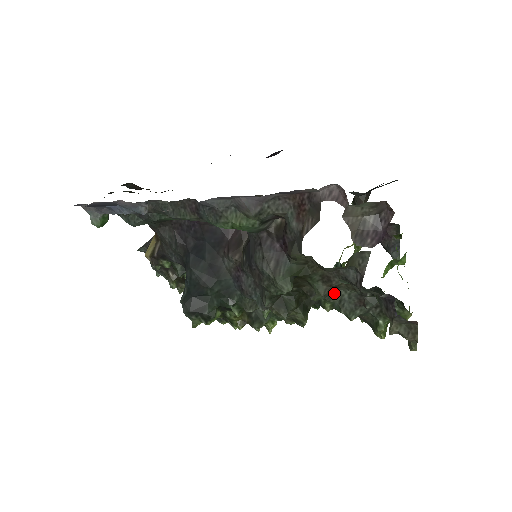
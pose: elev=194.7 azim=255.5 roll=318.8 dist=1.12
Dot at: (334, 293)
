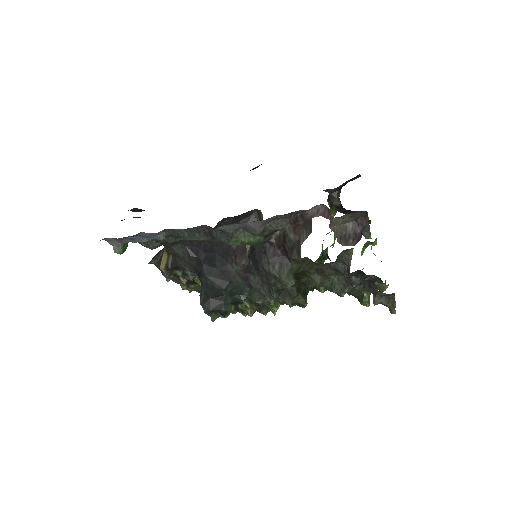
Dot at: (326, 279)
